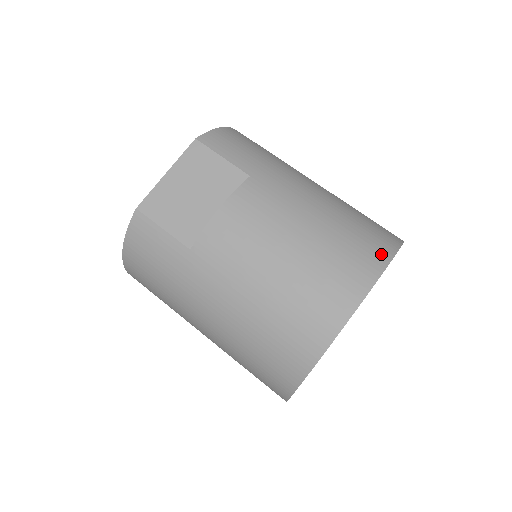
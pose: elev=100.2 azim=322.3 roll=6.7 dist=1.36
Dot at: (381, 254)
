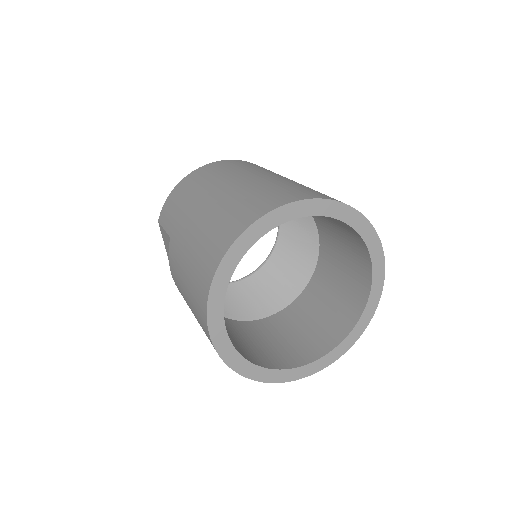
Dot at: (209, 273)
